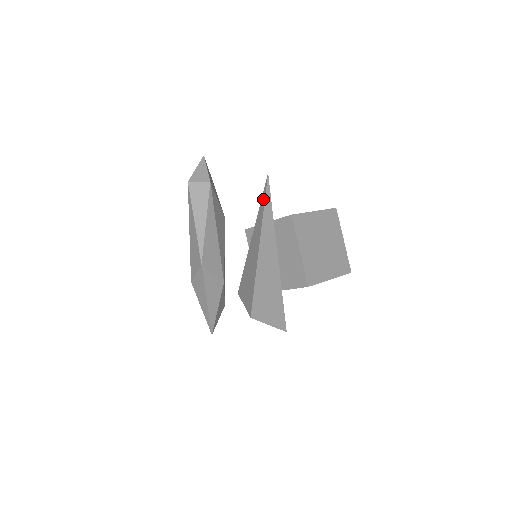
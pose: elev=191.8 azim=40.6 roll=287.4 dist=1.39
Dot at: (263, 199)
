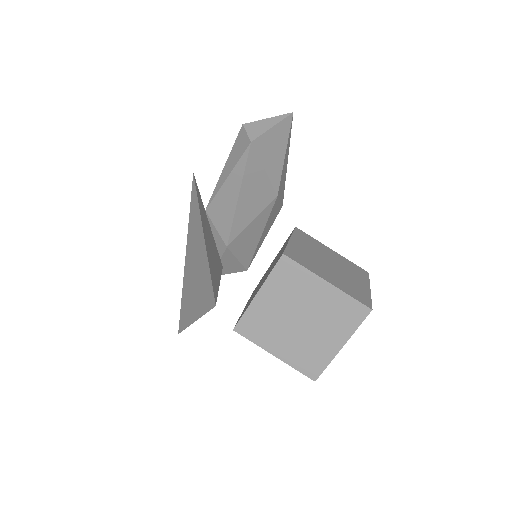
Dot at: (196, 197)
